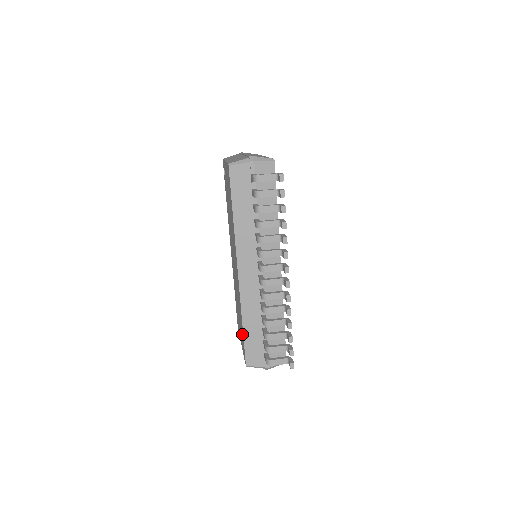
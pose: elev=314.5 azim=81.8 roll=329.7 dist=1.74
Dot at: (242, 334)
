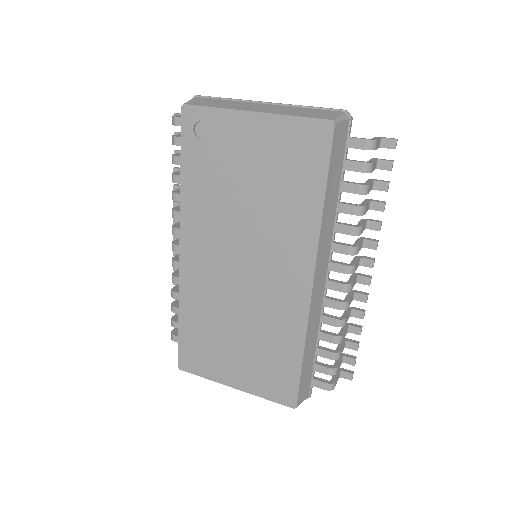
Dot at: (283, 369)
